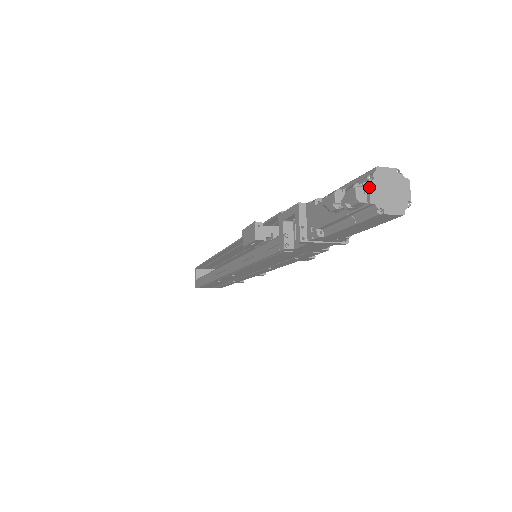
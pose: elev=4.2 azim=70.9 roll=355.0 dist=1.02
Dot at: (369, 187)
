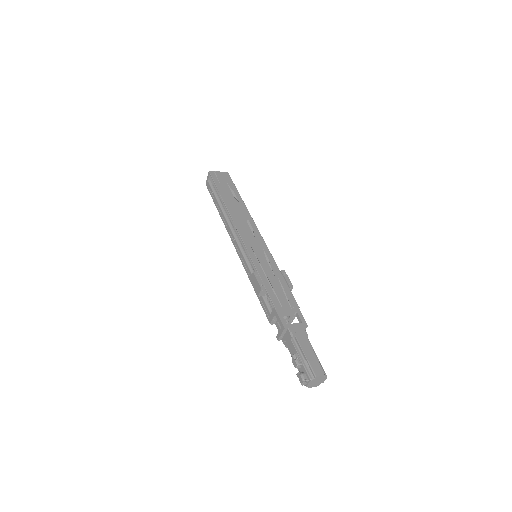
Dot at: (309, 383)
